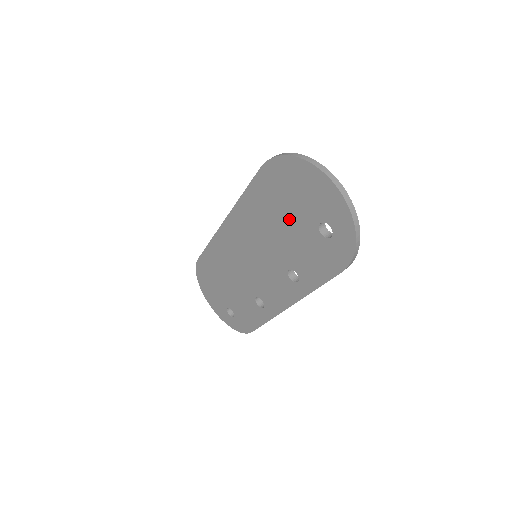
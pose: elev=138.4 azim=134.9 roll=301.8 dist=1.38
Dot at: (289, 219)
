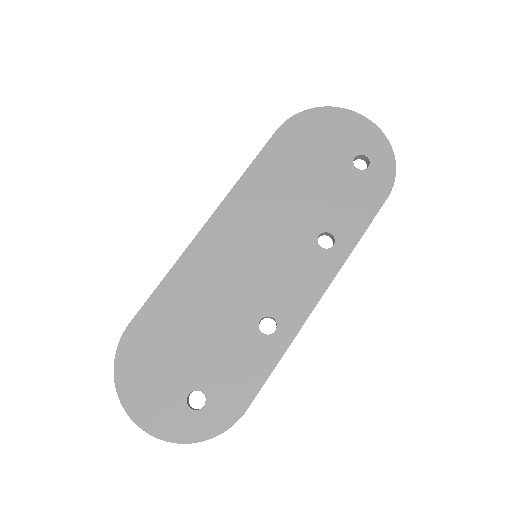
Dot at: (316, 170)
